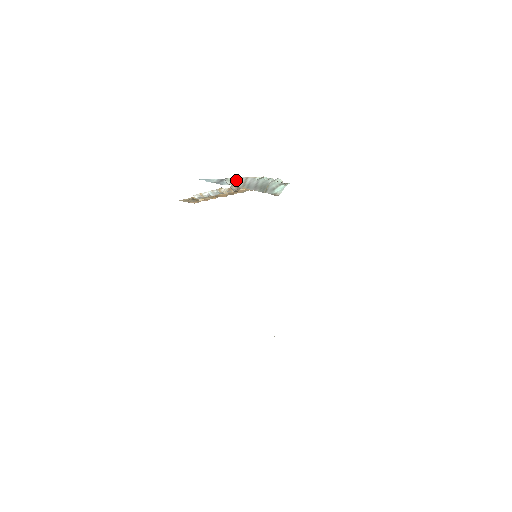
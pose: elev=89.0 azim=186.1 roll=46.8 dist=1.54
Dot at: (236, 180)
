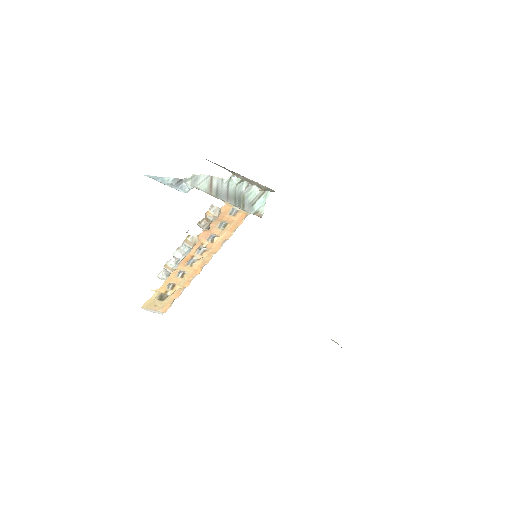
Dot at: (198, 179)
